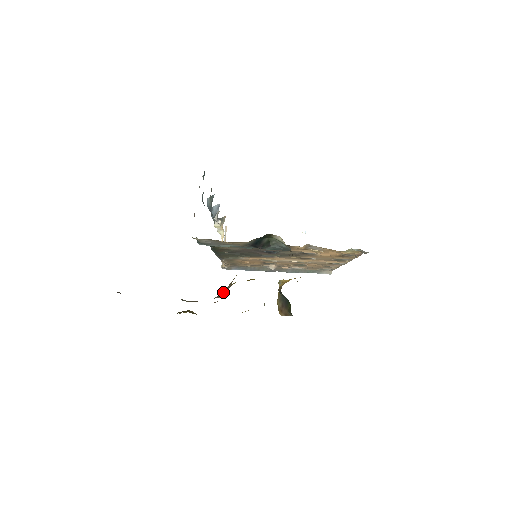
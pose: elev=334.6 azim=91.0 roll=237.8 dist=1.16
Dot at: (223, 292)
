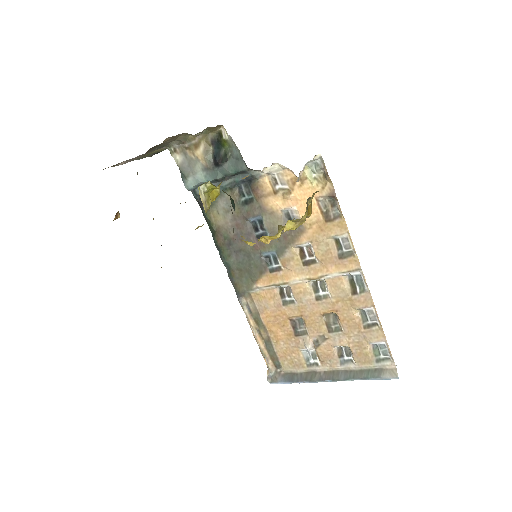
Dot at: occluded
